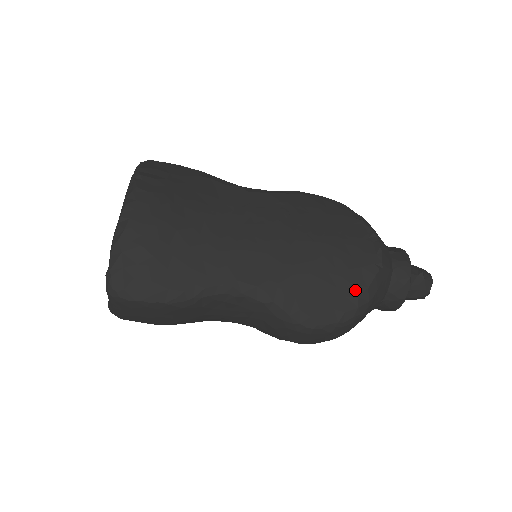
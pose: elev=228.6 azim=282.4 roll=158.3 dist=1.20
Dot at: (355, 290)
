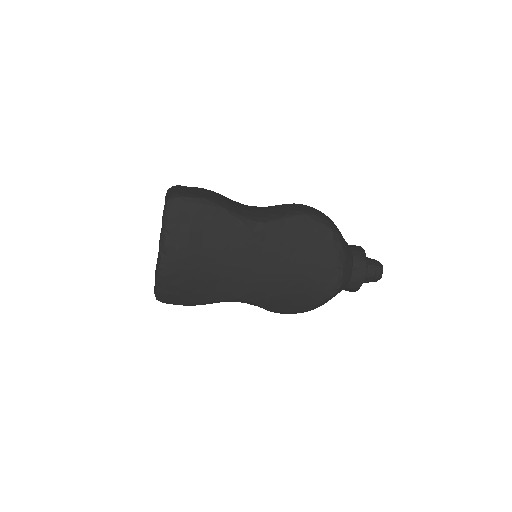
Dot at: (315, 302)
